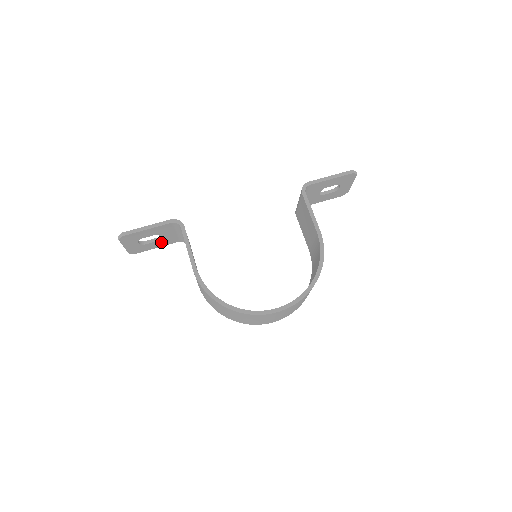
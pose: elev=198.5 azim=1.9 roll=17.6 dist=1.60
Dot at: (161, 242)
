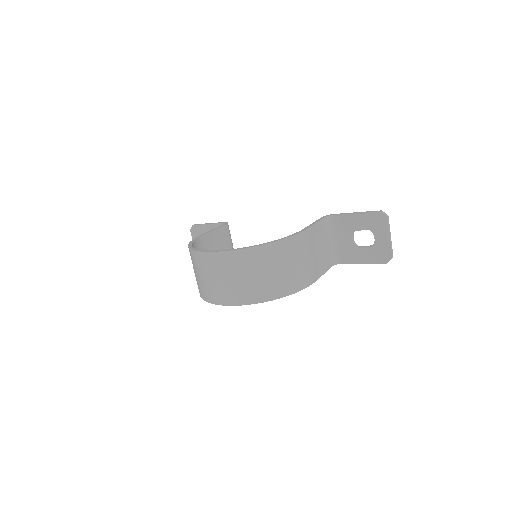
Dot at: occluded
